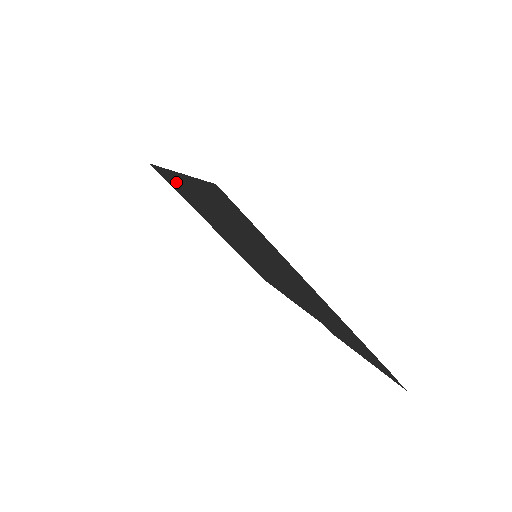
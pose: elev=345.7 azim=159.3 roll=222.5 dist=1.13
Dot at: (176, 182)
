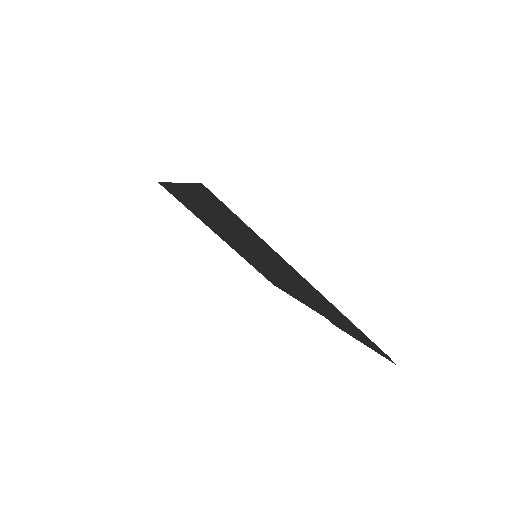
Dot at: (180, 195)
